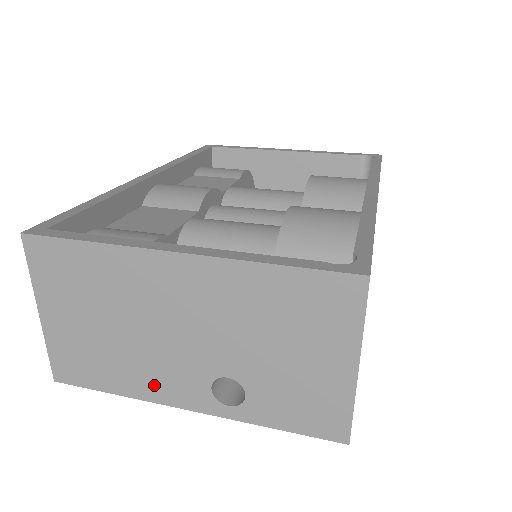
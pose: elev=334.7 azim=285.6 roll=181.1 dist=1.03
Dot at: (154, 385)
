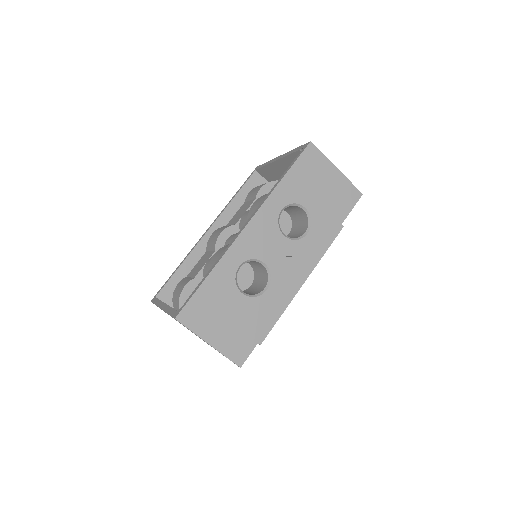
Dot at: occluded
